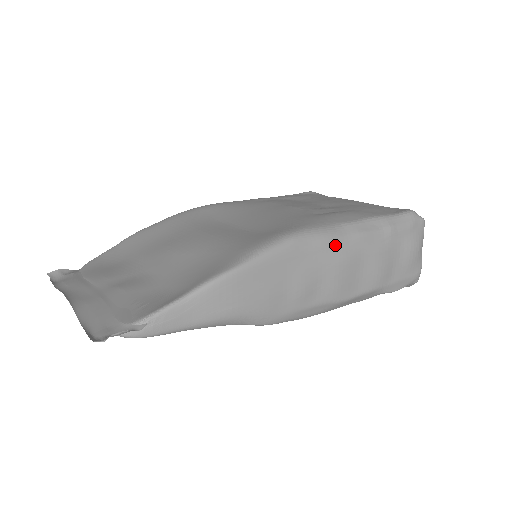
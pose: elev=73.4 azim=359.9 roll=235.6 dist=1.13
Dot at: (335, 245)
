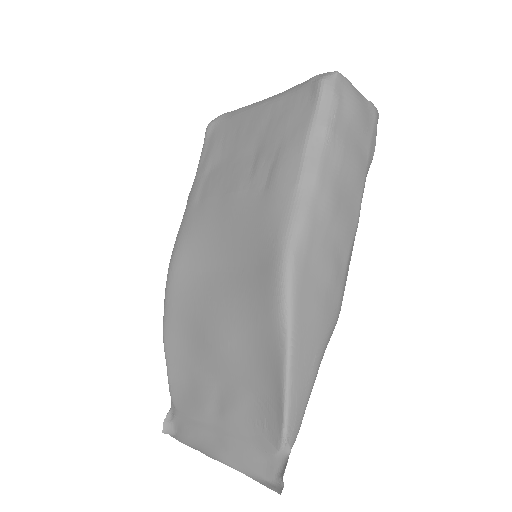
Dot at: (315, 214)
